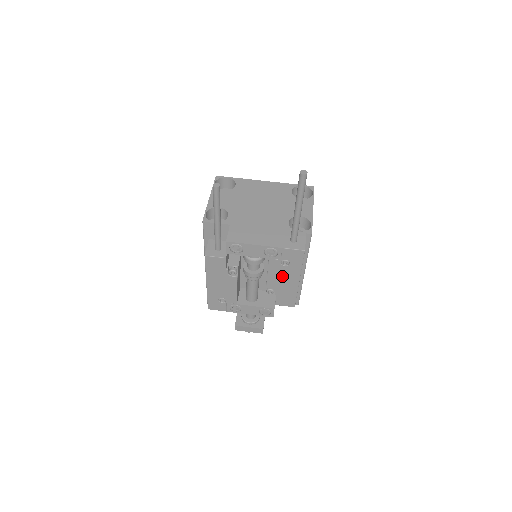
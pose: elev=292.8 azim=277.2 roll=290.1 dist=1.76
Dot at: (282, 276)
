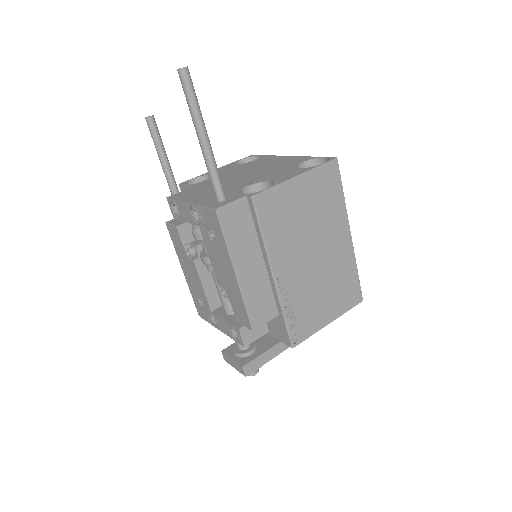
Dot at: (220, 262)
